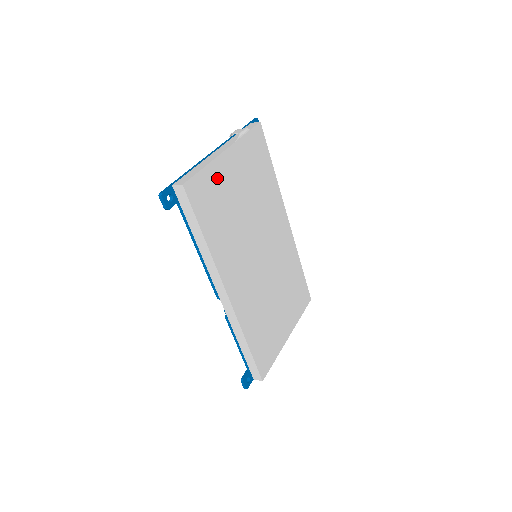
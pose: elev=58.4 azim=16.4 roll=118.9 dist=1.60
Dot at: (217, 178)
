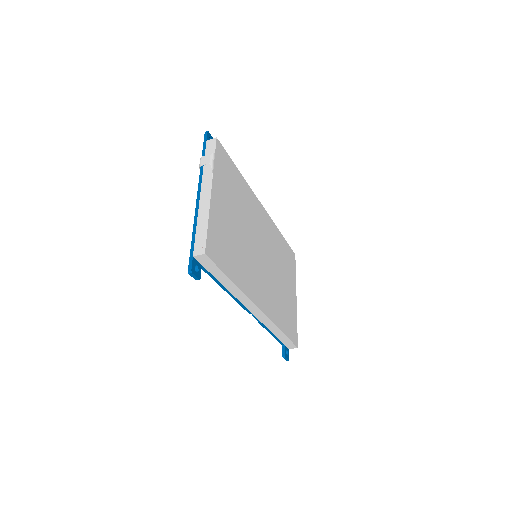
Dot at: (217, 222)
